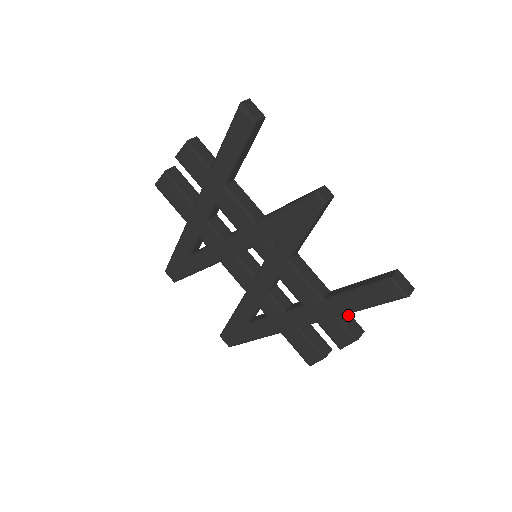
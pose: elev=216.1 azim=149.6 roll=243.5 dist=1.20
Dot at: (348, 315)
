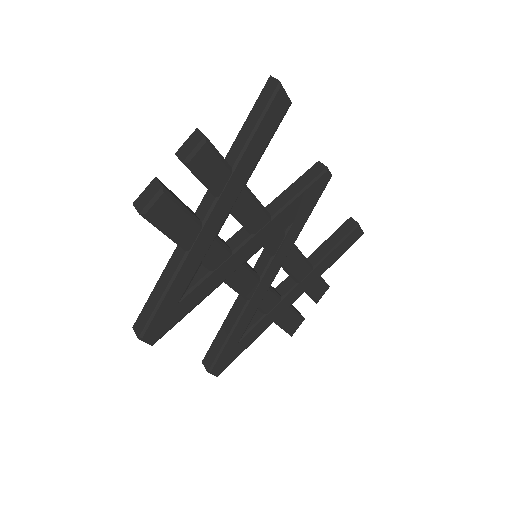
Dot at: occluded
